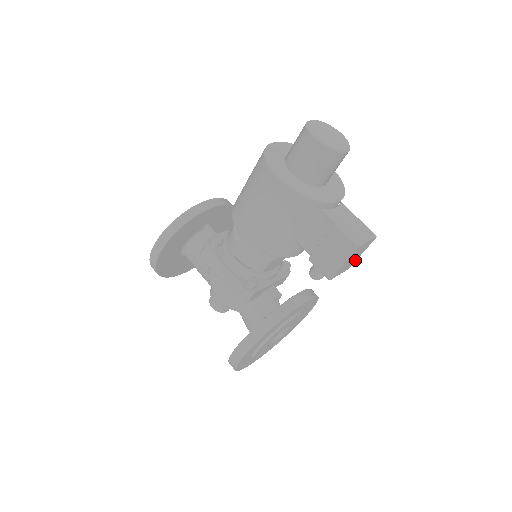
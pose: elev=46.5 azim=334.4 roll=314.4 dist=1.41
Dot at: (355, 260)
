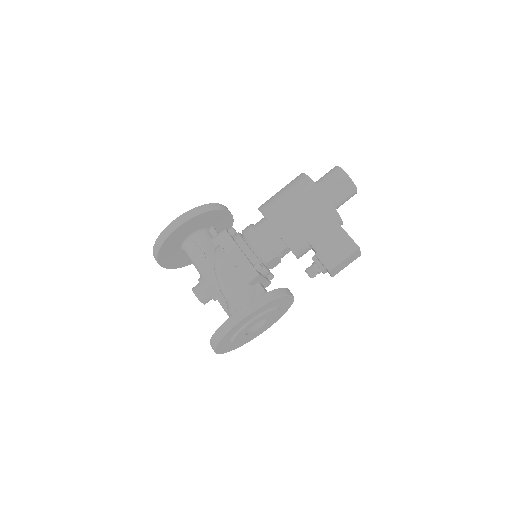
Dot at: occluded
